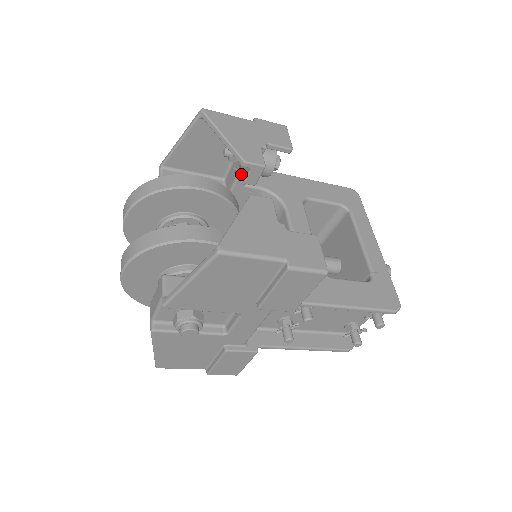
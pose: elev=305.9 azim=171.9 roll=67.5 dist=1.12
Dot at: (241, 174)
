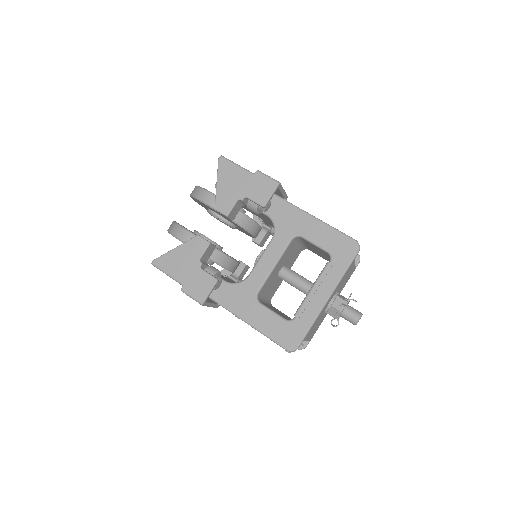
Dot at: occluded
